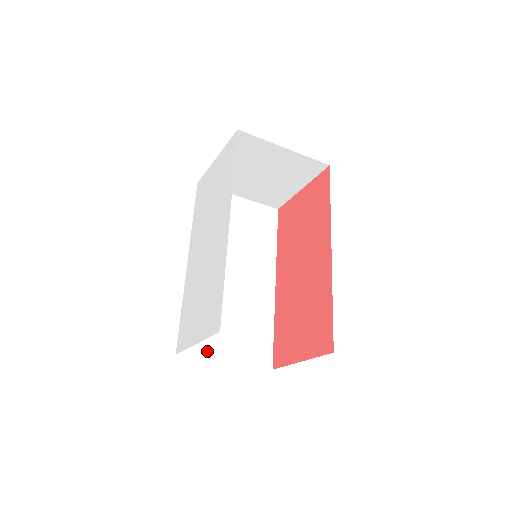
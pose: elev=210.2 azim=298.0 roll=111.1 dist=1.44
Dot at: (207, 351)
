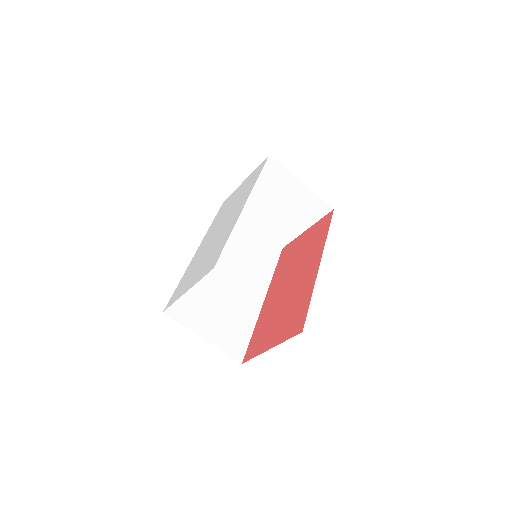
Dot at: (190, 322)
